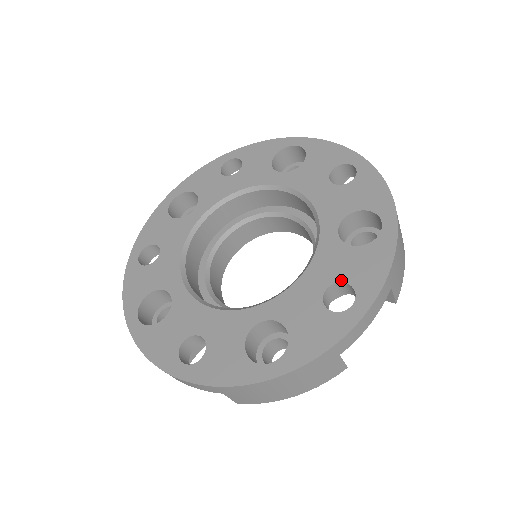
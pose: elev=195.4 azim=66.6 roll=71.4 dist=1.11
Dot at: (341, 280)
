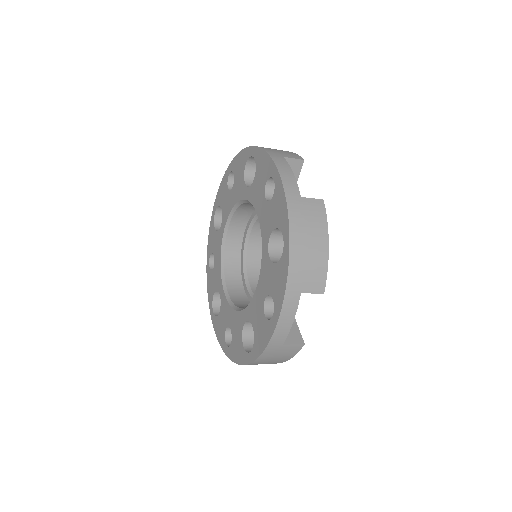
Dot at: (269, 293)
